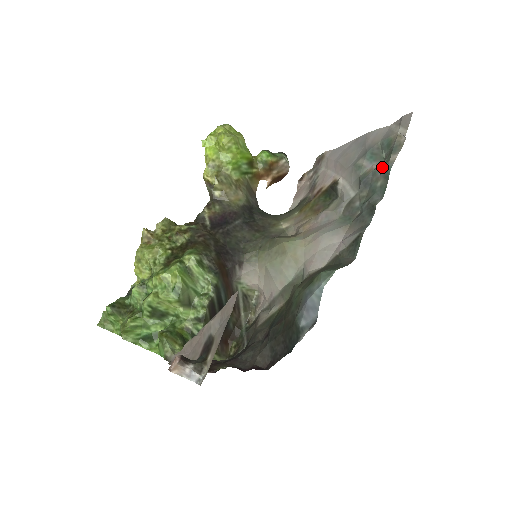
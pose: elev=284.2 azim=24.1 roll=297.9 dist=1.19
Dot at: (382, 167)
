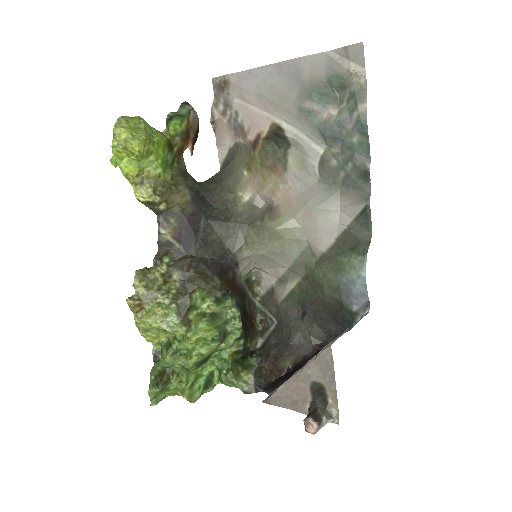
Dot at: (348, 117)
